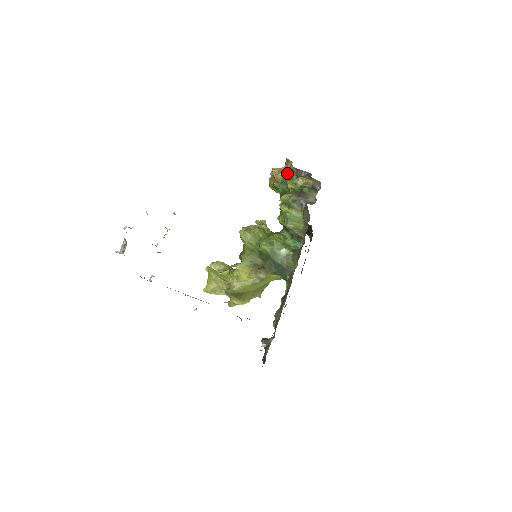
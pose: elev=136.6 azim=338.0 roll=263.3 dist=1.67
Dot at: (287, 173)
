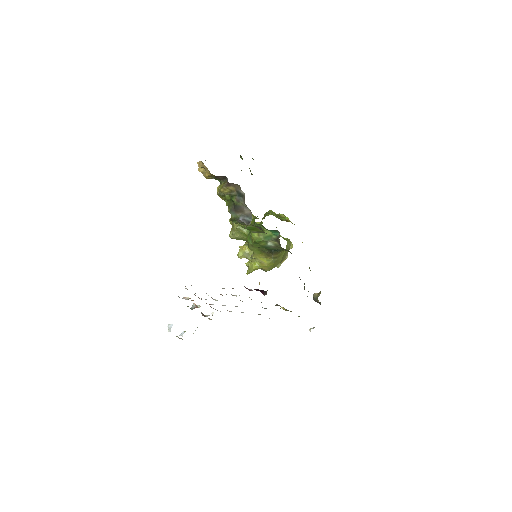
Dot at: (210, 174)
